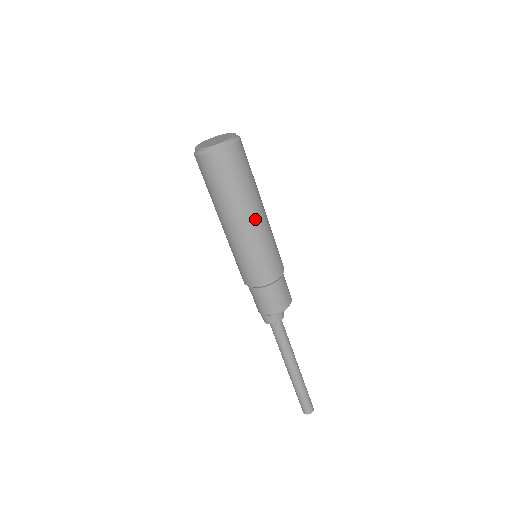
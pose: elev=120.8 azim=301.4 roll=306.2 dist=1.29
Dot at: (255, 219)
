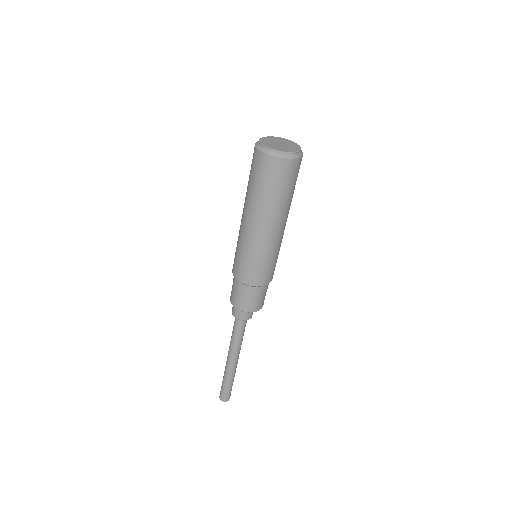
Dot at: (285, 225)
